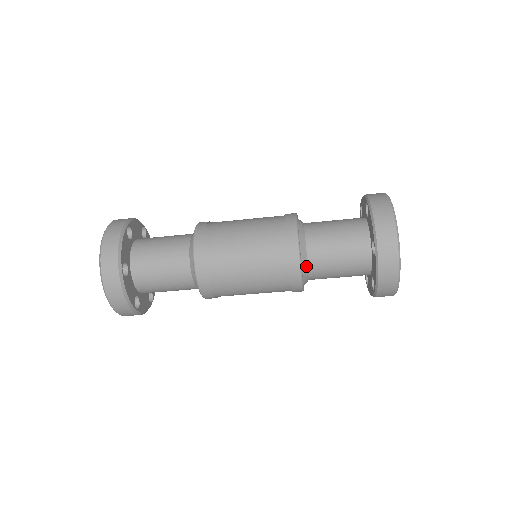
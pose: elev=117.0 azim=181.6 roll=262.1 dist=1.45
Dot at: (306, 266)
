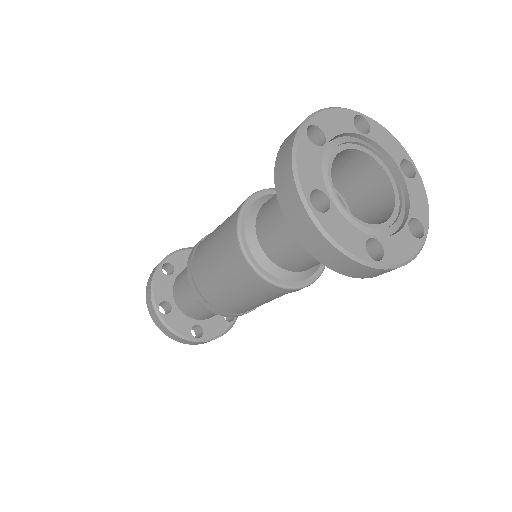
Dot at: (305, 273)
